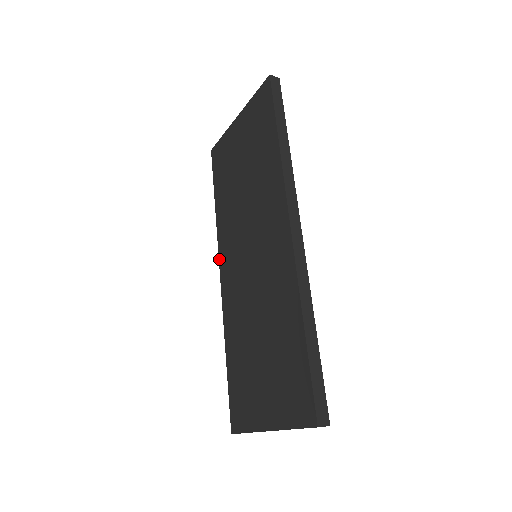
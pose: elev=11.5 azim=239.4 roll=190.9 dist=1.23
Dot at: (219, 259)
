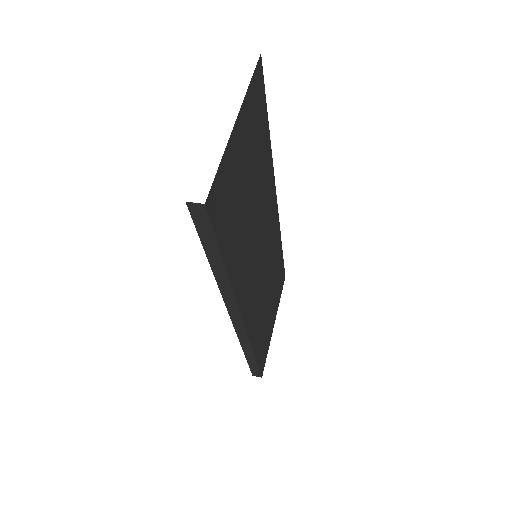
Dot at: occluded
